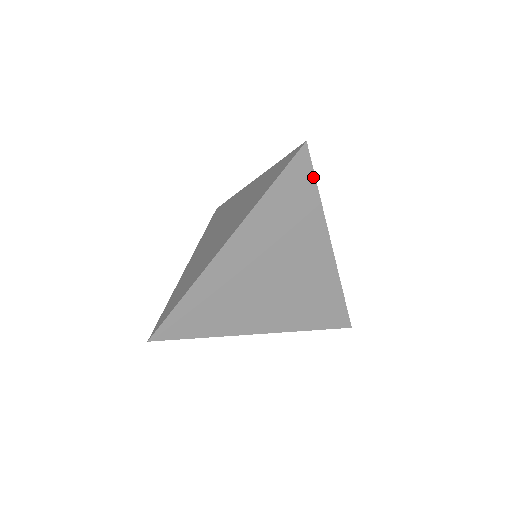
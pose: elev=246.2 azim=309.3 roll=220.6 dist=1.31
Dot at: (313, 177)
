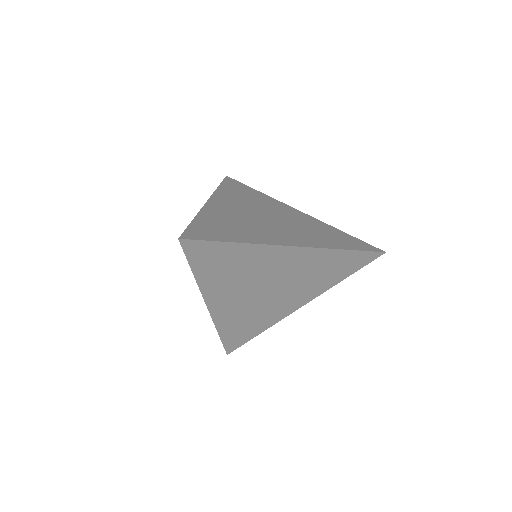
Dot at: (216, 243)
